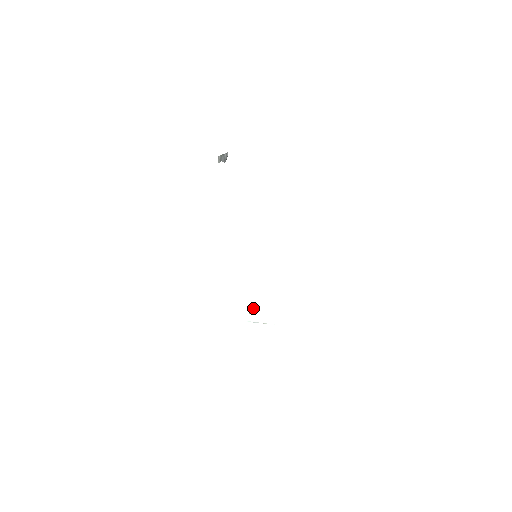
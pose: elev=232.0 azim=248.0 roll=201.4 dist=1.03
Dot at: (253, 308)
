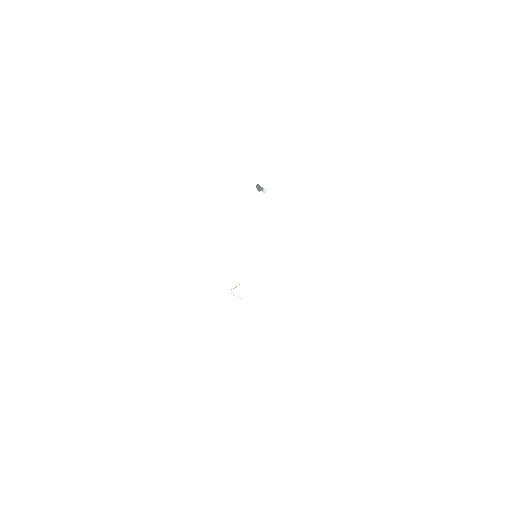
Dot at: (236, 286)
